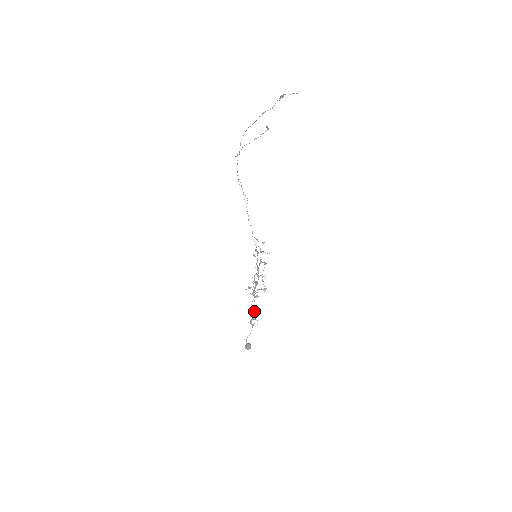
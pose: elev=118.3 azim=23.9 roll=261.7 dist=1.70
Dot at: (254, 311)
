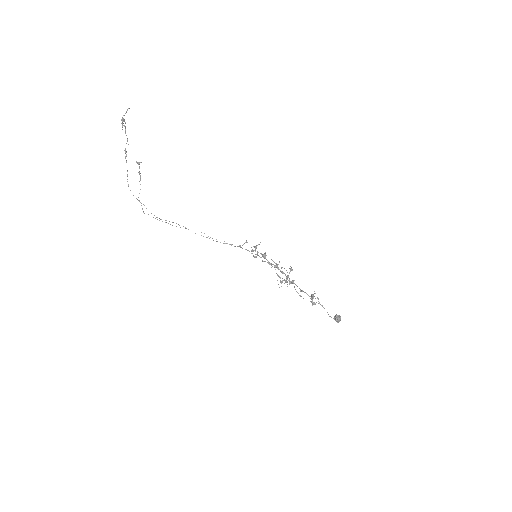
Dot at: occluded
